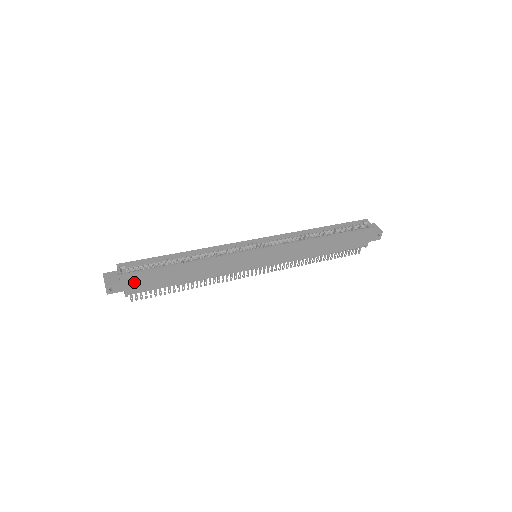
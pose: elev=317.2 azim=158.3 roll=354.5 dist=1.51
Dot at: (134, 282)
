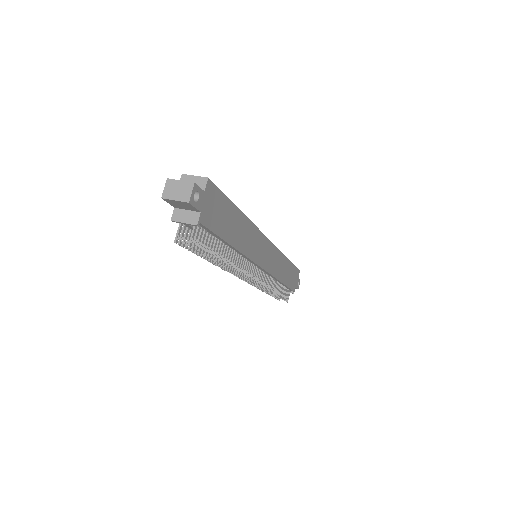
Dot at: (211, 203)
